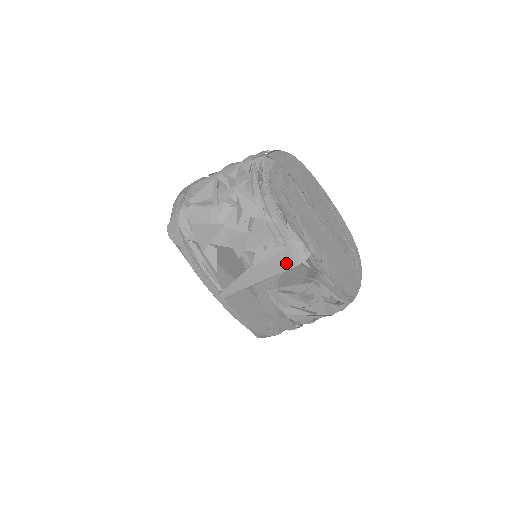
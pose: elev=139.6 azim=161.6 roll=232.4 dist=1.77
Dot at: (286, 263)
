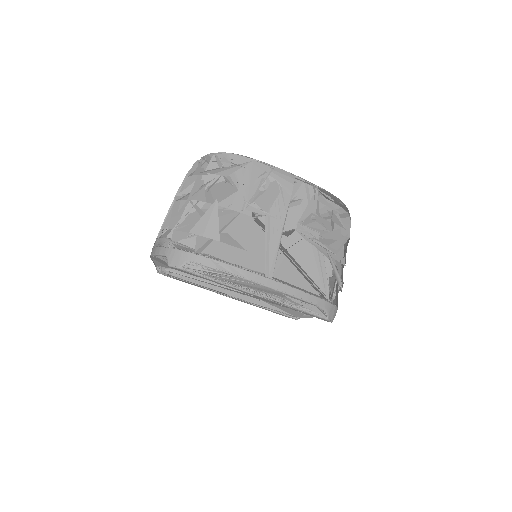
Dot at: (285, 189)
